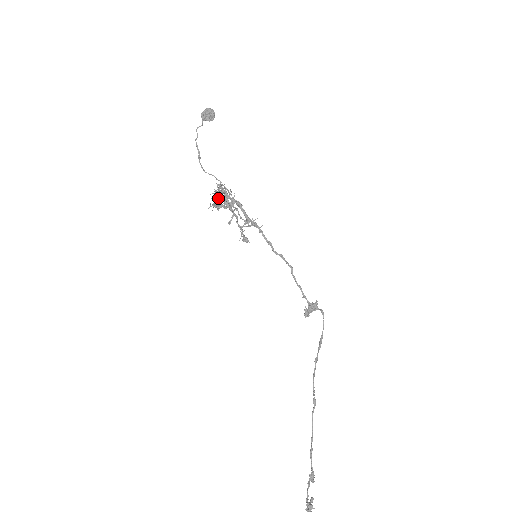
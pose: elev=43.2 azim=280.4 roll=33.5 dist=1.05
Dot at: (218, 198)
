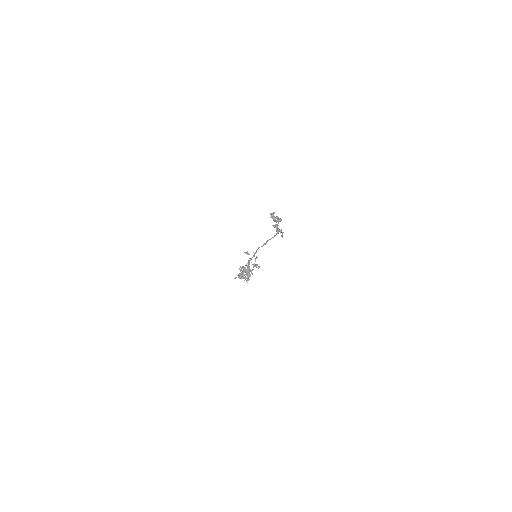
Dot at: occluded
